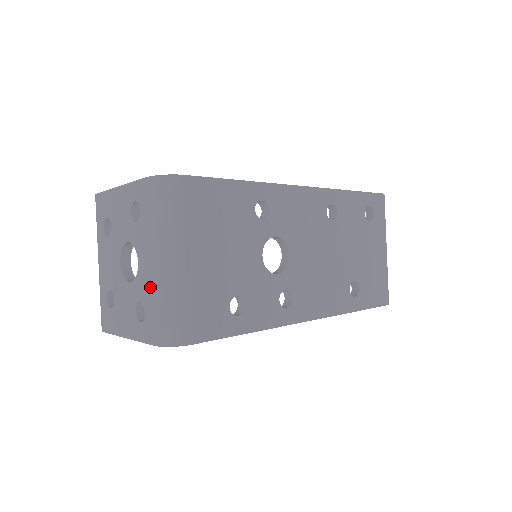
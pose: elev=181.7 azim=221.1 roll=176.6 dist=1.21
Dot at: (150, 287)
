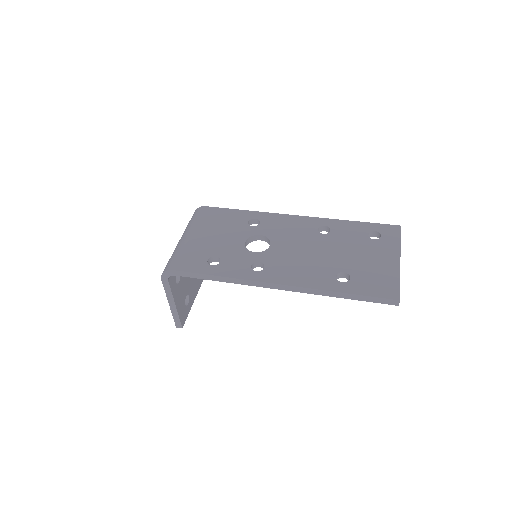
Dot at: occluded
